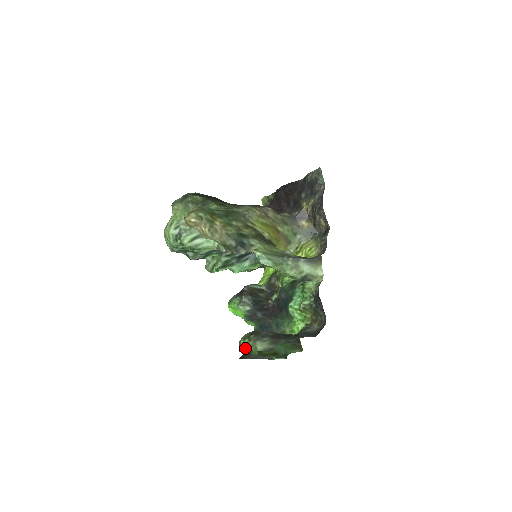
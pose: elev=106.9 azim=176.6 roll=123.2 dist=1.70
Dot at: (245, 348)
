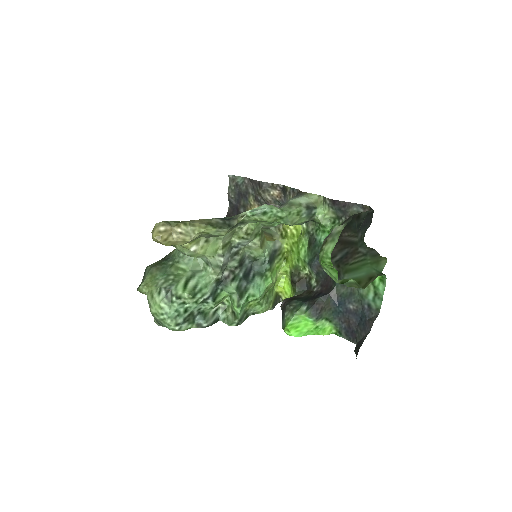
Dot at: (330, 248)
